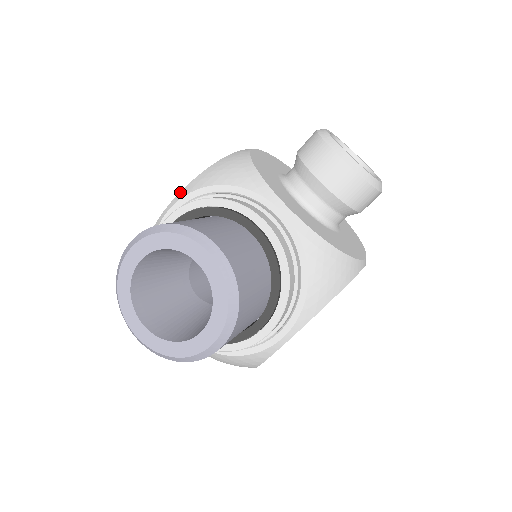
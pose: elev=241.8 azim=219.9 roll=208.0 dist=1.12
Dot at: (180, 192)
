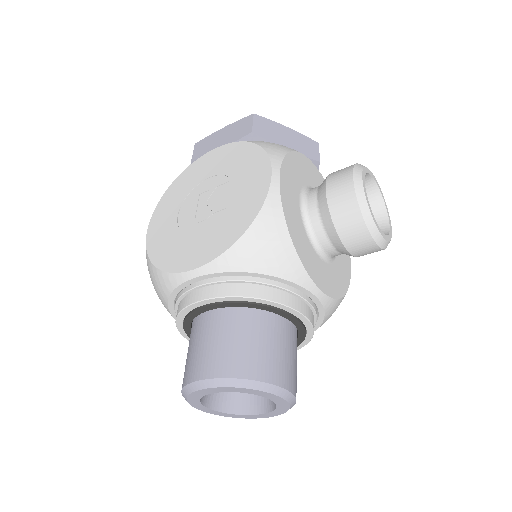
Dot at: (211, 263)
